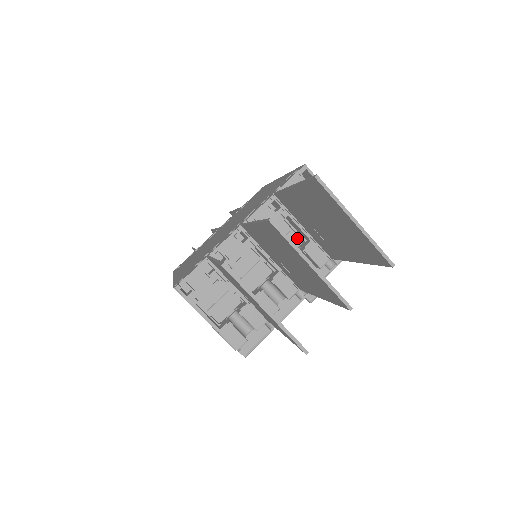
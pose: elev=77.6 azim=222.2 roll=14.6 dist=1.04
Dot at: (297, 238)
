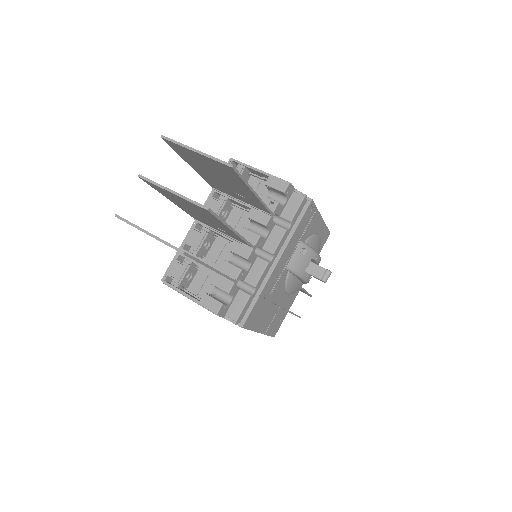
Dot at: occluded
